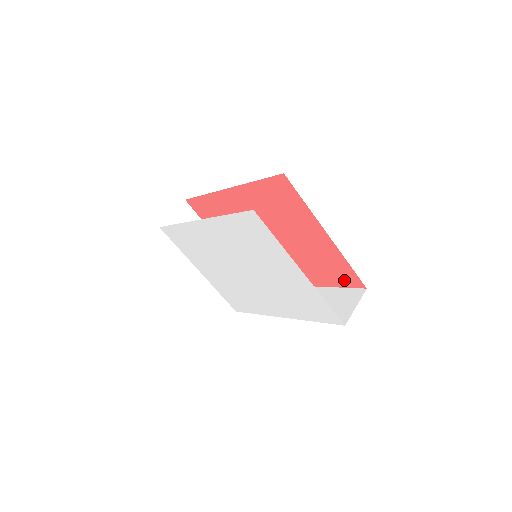
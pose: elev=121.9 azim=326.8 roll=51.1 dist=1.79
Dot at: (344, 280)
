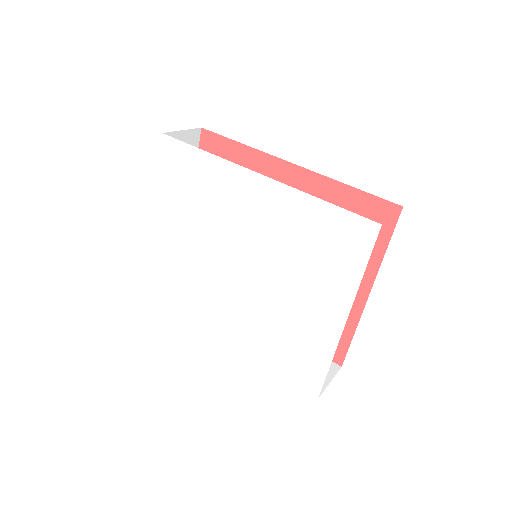
Dot at: occluded
